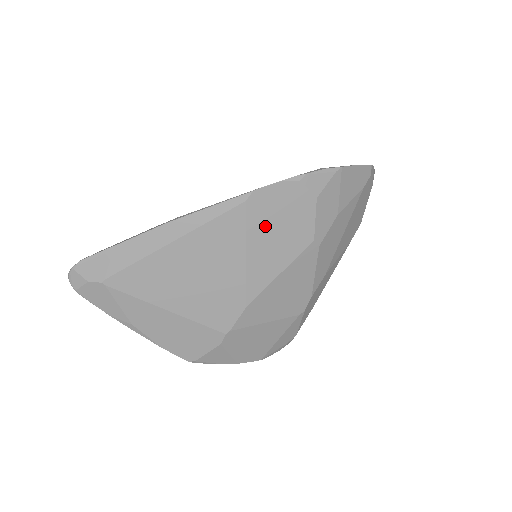
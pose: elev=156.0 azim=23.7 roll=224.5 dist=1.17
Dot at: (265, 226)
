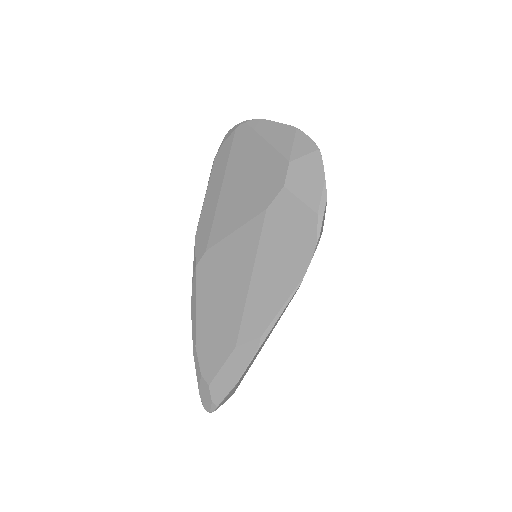
Dot at: occluded
